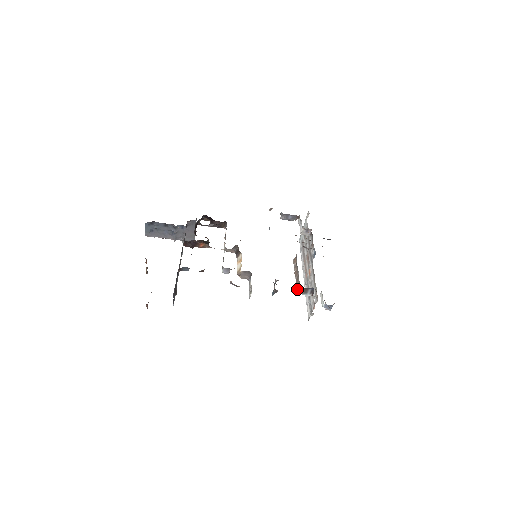
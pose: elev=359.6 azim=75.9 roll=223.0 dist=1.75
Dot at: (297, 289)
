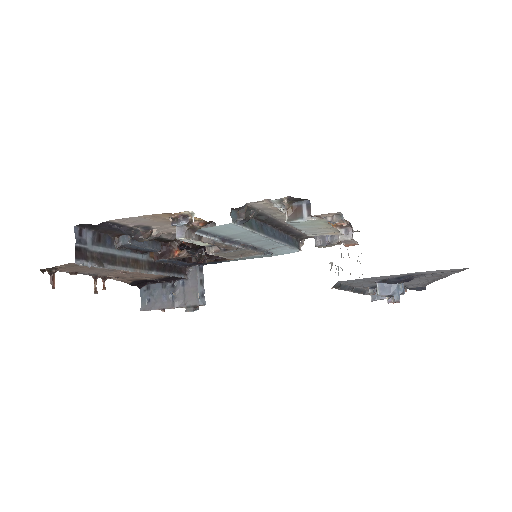
Dot at: (286, 218)
